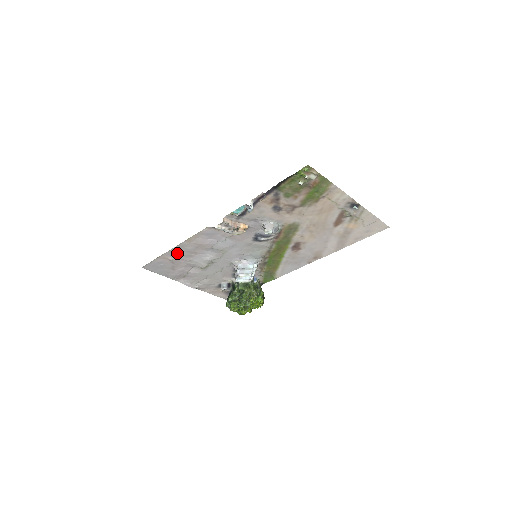
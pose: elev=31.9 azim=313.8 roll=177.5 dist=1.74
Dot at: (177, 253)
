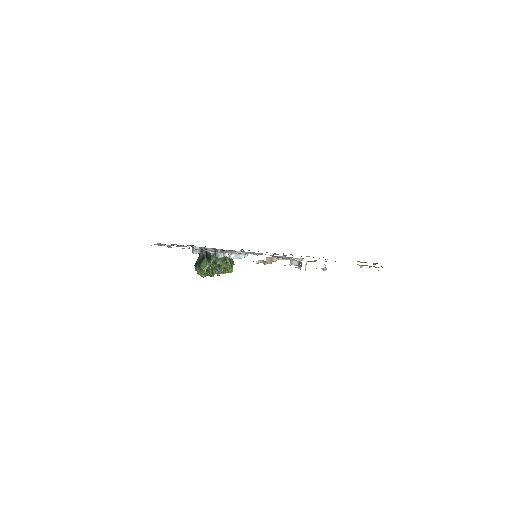
Dot at: occluded
